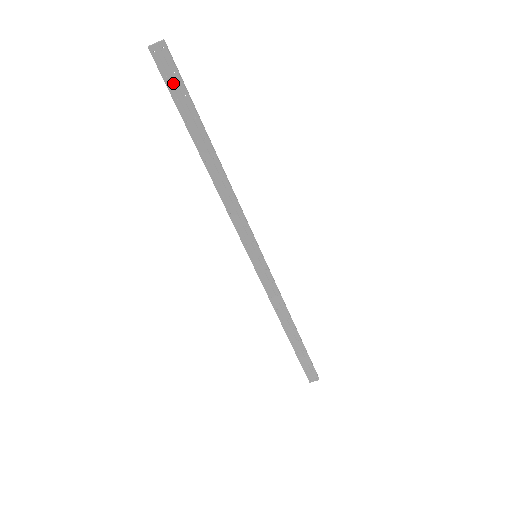
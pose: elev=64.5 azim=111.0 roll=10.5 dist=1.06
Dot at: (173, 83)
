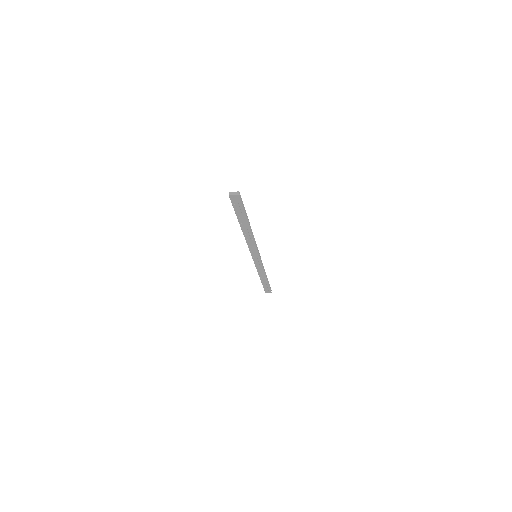
Dot at: (237, 206)
